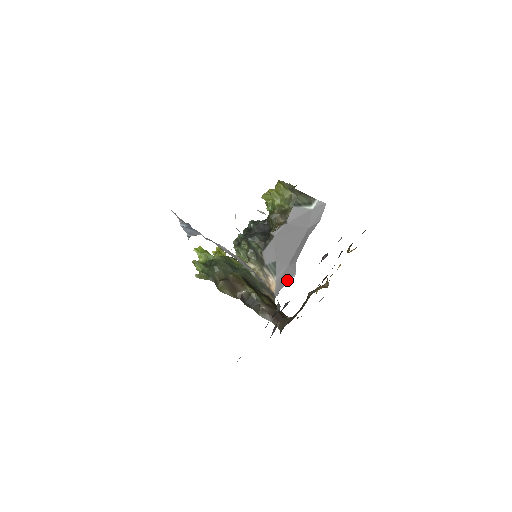
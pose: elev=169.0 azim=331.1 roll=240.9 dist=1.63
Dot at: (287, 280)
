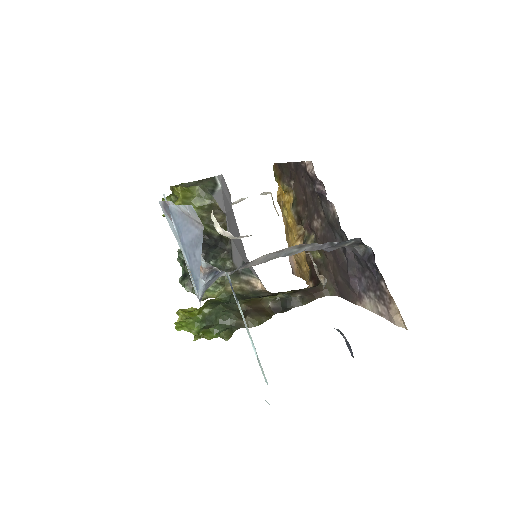
Dot at: occluded
